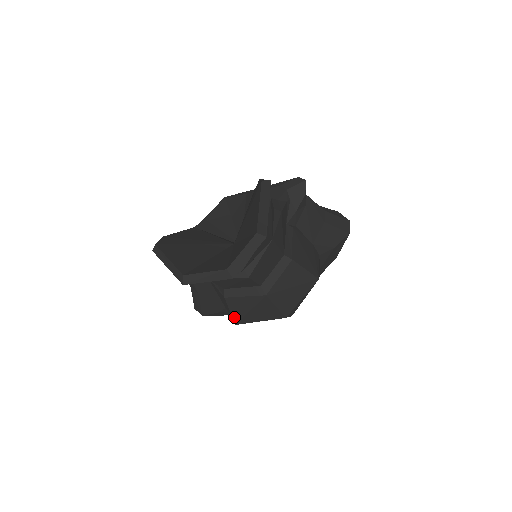
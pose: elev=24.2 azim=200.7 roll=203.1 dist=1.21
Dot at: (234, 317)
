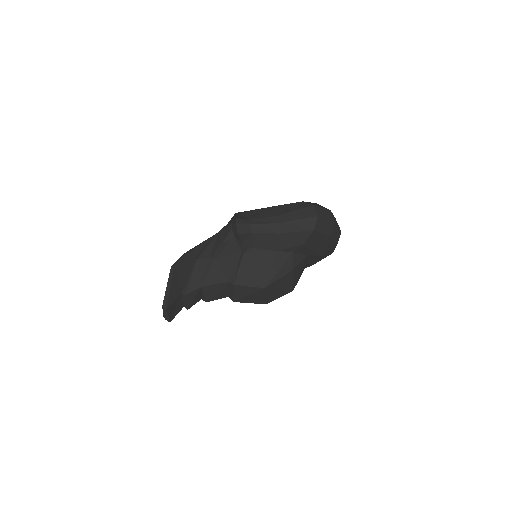
Dot at: occluded
